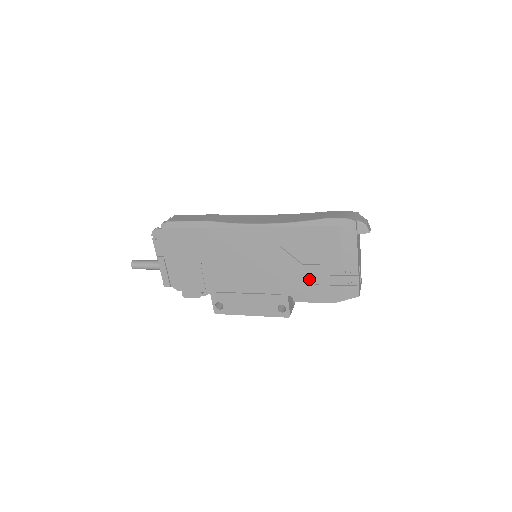
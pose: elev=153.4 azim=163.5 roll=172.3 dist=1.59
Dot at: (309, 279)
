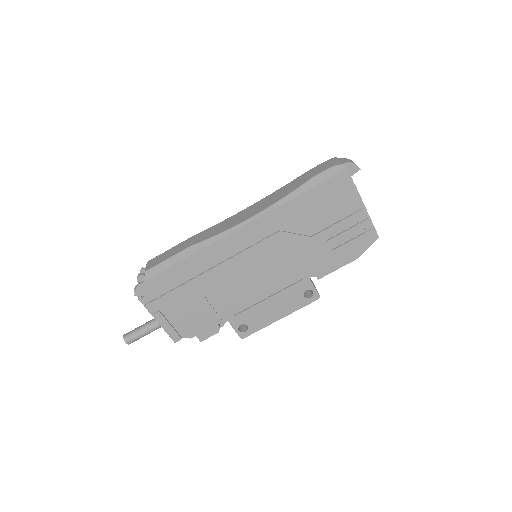
Dot at: (324, 248)
